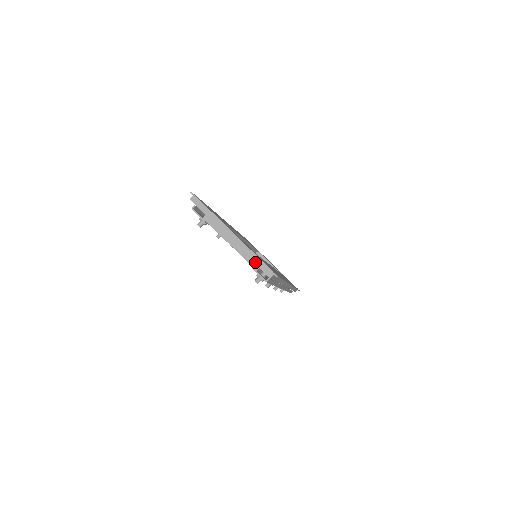
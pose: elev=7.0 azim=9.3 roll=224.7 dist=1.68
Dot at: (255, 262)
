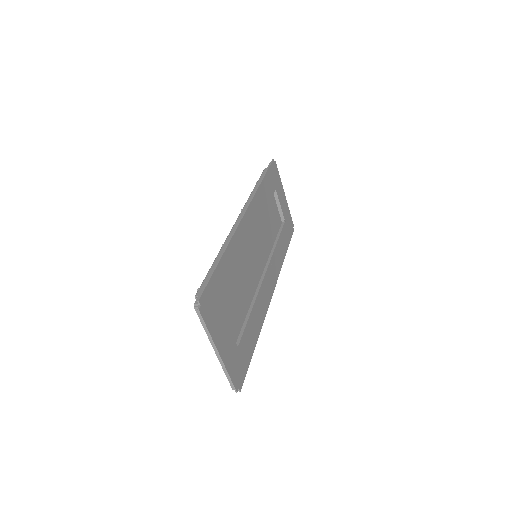
Dot at: (227, 377)
